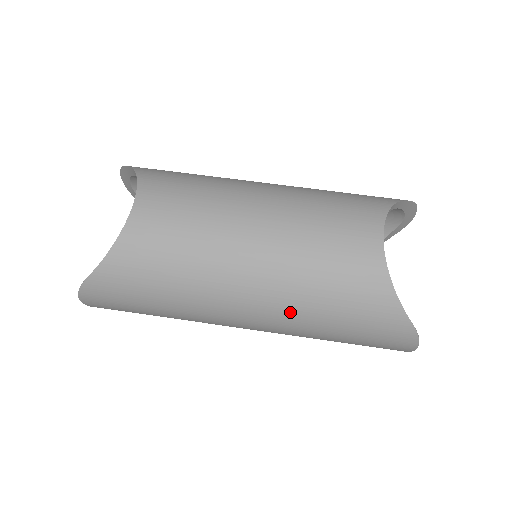
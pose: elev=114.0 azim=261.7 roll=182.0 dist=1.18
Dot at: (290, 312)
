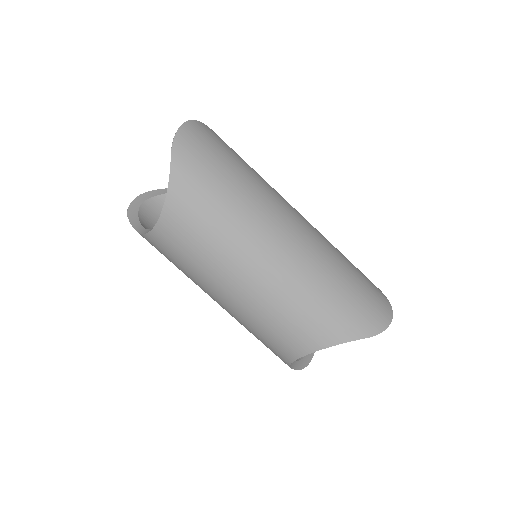
Dot at: occluded
